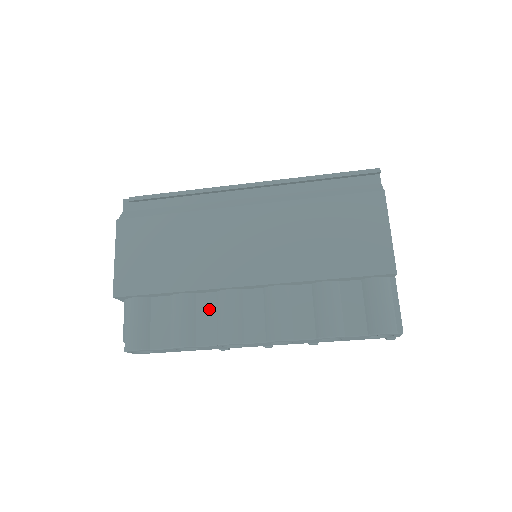
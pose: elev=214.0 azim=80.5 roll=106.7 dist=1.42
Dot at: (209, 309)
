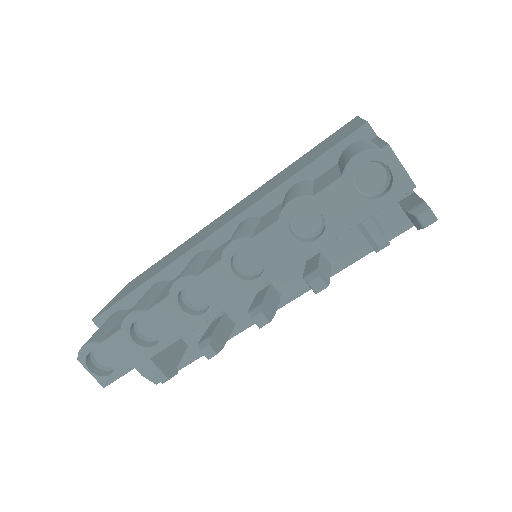
Dot at: occluded
